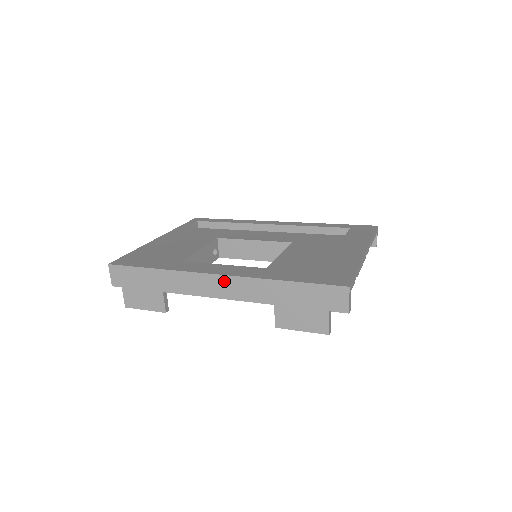
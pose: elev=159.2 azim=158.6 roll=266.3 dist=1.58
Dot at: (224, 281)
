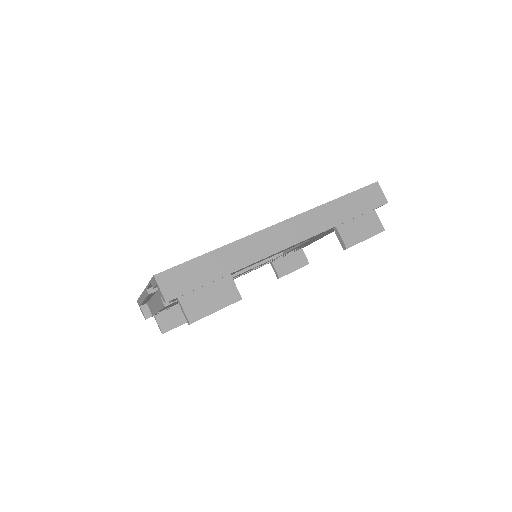
Dot at: (289, 226)
